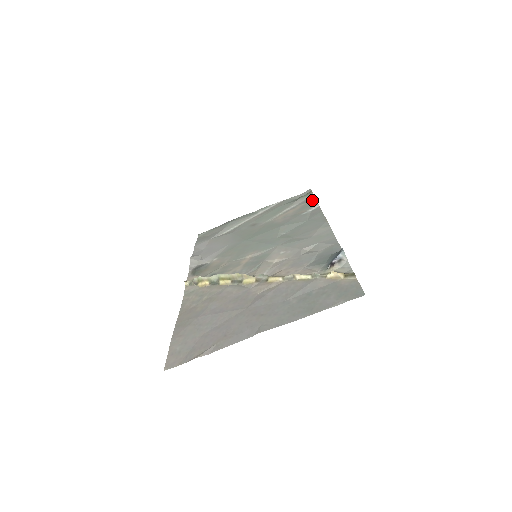
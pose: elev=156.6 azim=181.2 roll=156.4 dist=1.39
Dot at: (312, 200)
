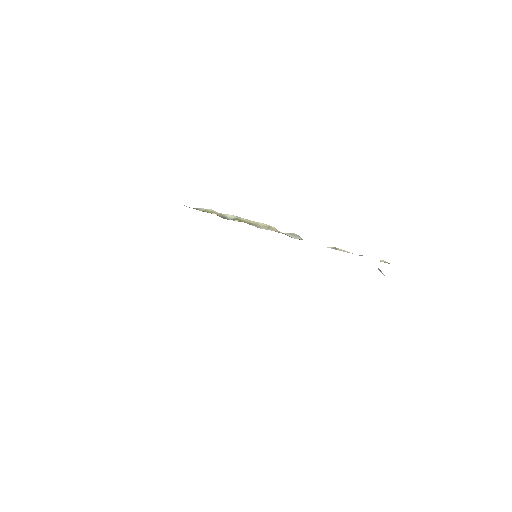
Dot at: occluded
